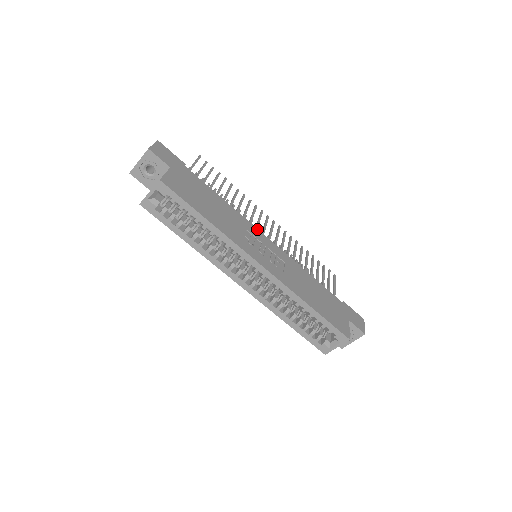
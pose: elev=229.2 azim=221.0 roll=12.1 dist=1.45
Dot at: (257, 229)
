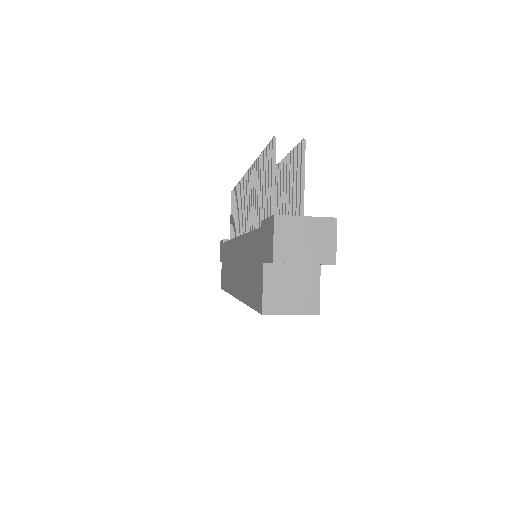
Dot at: occluded
